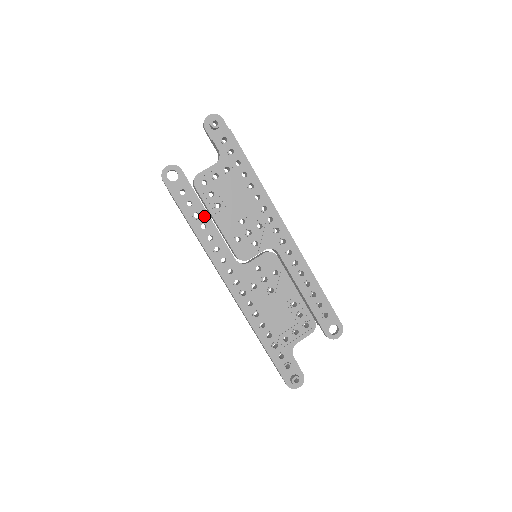
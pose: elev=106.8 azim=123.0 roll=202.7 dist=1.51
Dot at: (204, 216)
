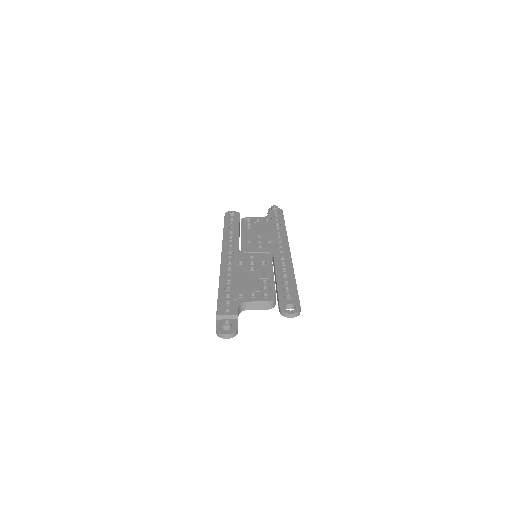
Dot at: (236, 230)
